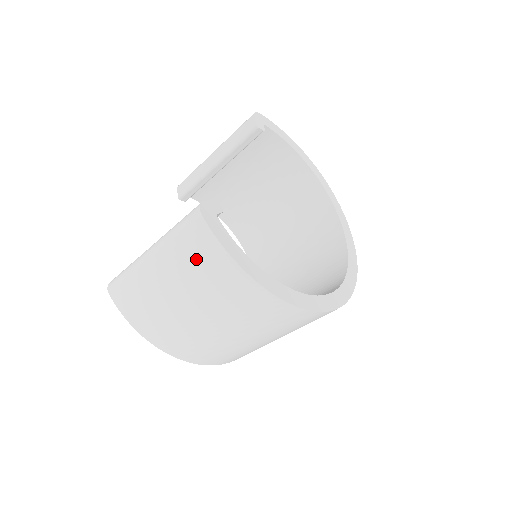
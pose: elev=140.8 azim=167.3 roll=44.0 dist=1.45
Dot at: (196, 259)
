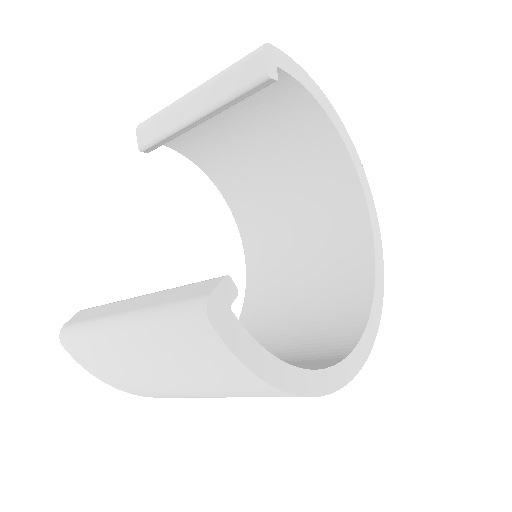
Dot at: (198, 361)
